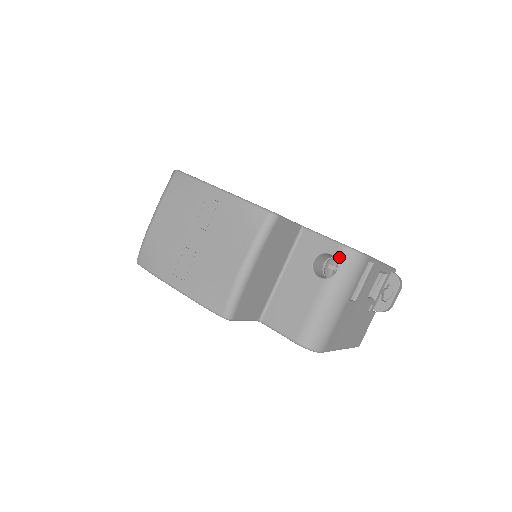
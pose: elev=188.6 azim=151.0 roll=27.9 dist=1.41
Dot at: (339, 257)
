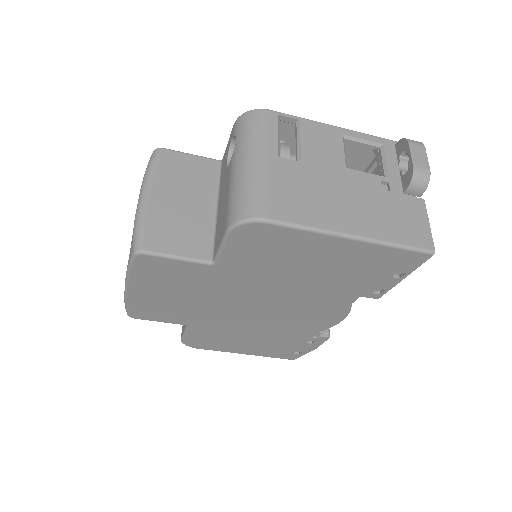
Dot at: (234, 131)
